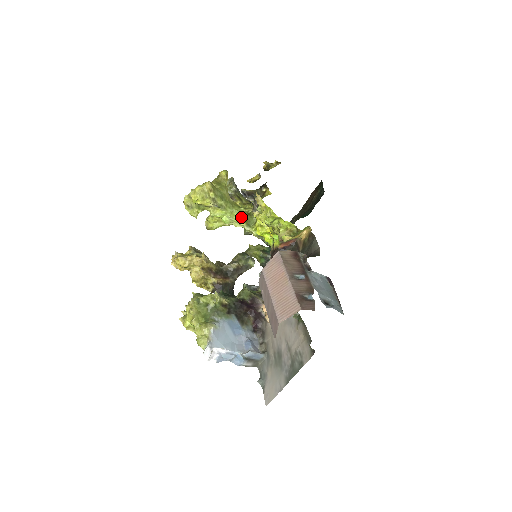
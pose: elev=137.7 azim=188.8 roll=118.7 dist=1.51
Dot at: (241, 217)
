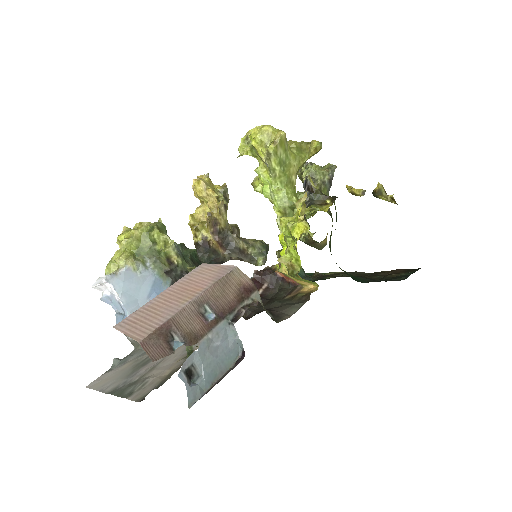
Dot at: (283, 204)
